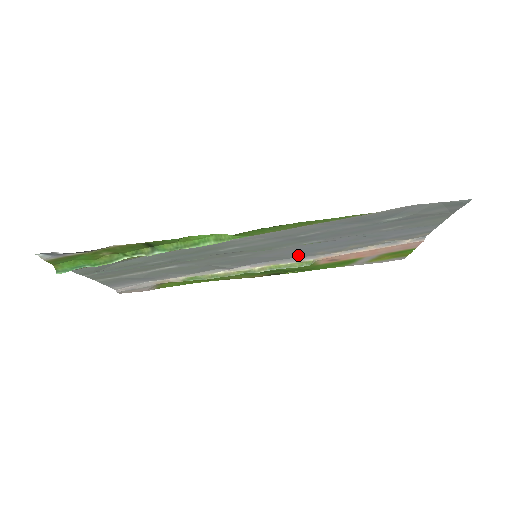
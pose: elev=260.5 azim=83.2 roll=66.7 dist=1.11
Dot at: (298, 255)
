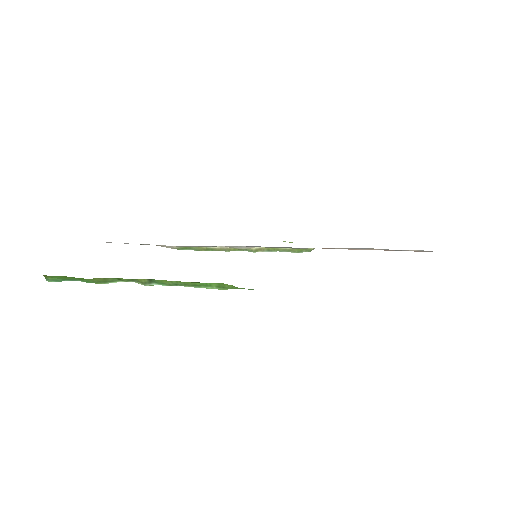
Dot at: occluded
